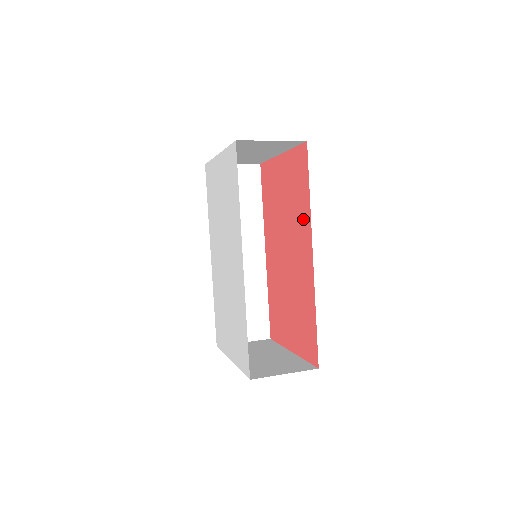
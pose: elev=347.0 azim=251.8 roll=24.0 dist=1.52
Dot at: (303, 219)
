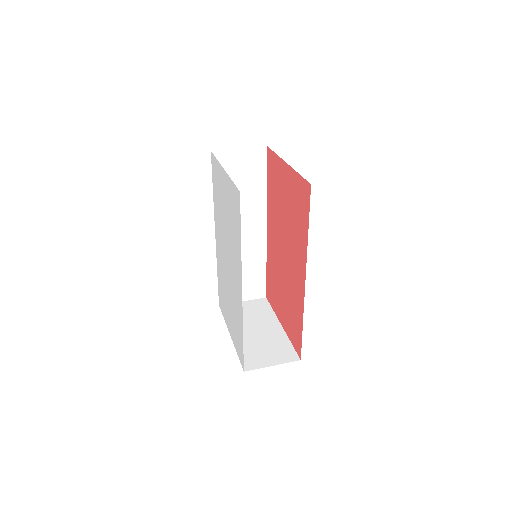
Dot at: (301, 244)
